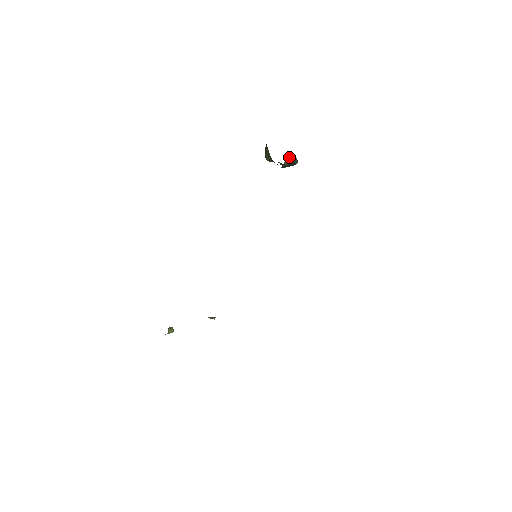
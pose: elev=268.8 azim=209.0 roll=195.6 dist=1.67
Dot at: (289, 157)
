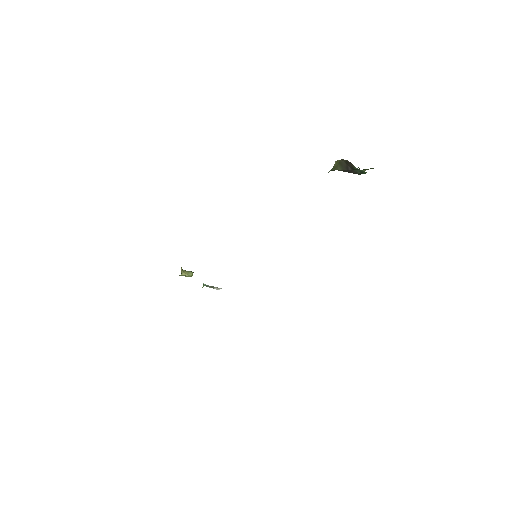
Dot at: (345, 162)
